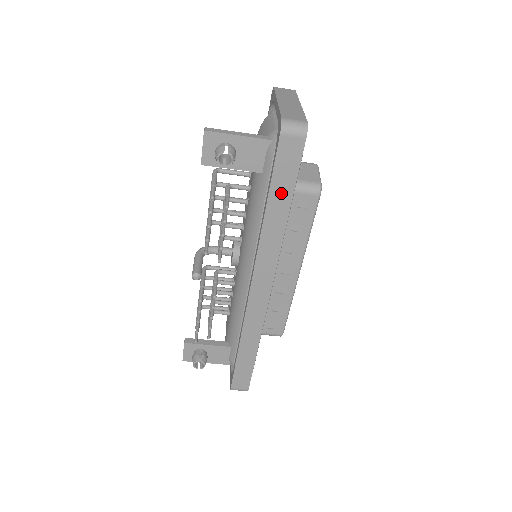
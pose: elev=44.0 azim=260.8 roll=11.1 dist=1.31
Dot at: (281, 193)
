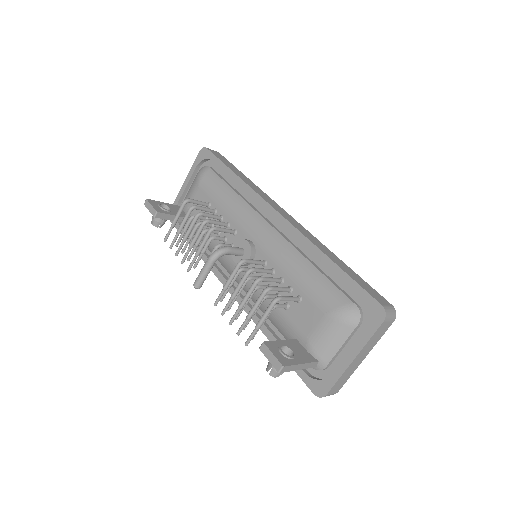
Dot at: occluded
